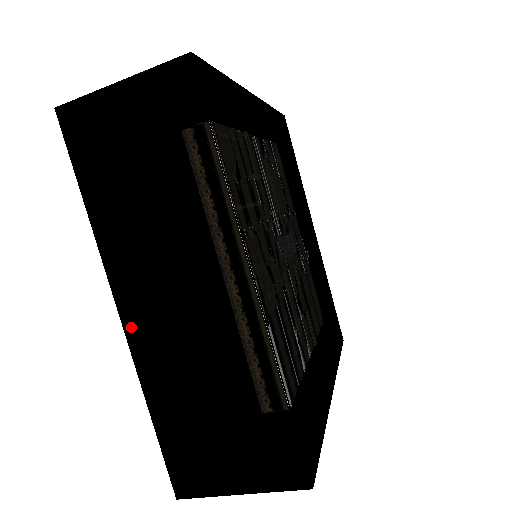
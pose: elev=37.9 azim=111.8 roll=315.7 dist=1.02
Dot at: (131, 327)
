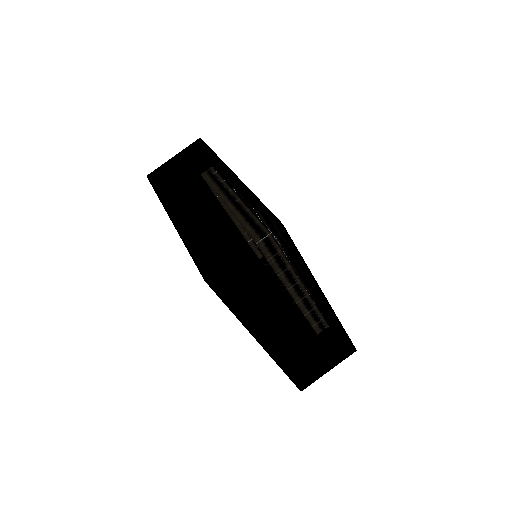
Dot at: (177, 229)
